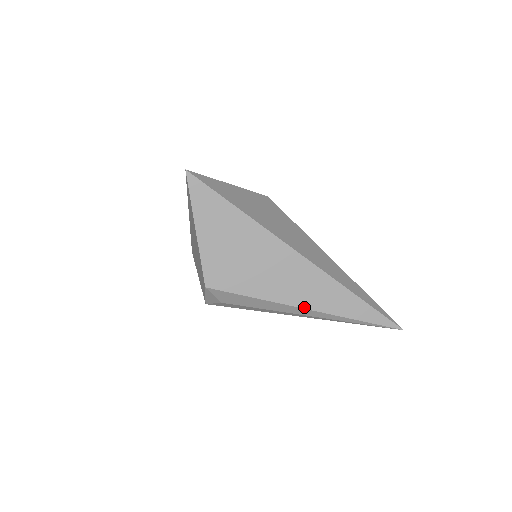
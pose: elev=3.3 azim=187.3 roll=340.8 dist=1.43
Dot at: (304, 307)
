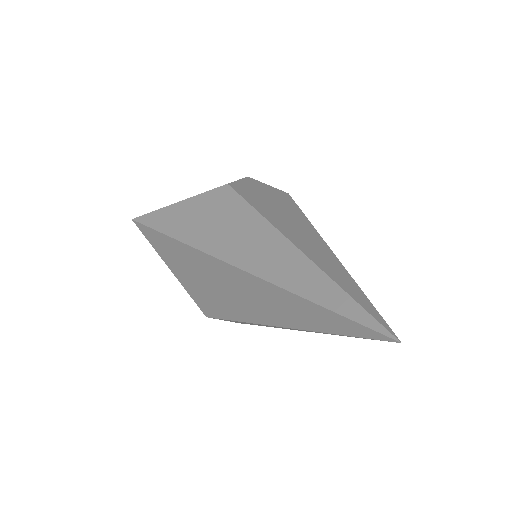
Dot at: (273, 324)
